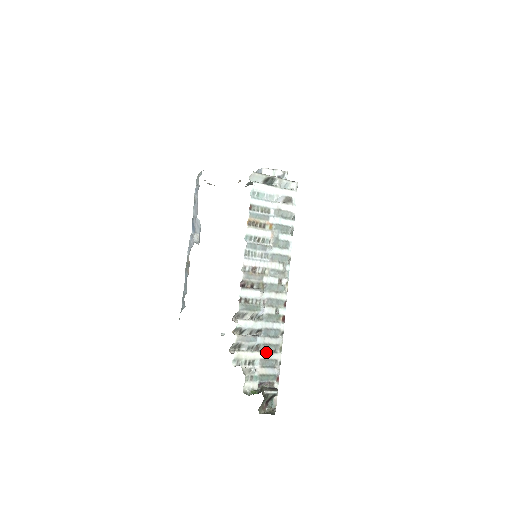
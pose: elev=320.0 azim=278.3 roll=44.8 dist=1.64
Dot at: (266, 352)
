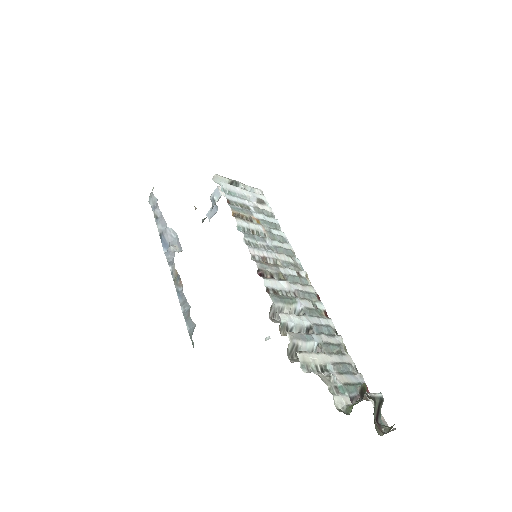
Dot at: (332, 354)
